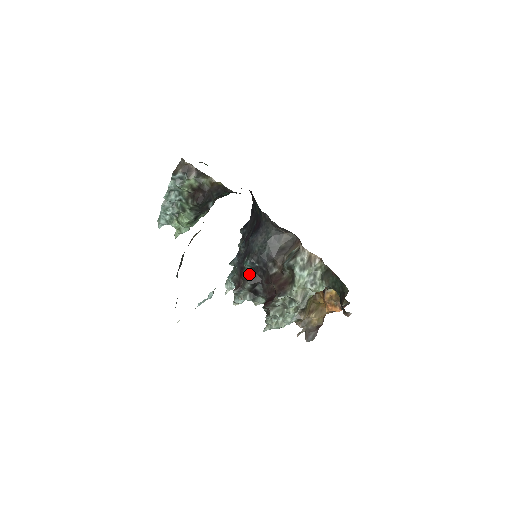
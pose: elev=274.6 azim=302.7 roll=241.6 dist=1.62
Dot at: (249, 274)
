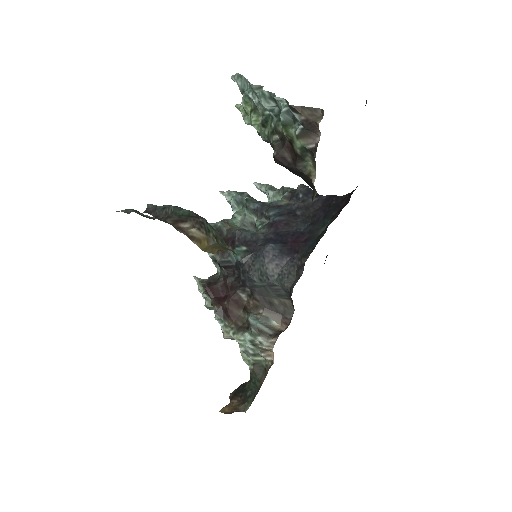
Dot at: (229, 258)
